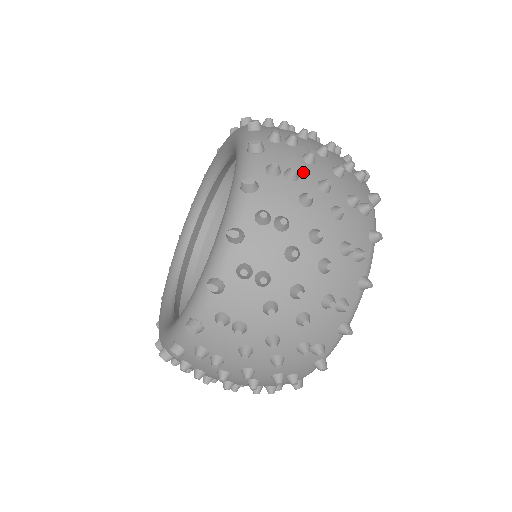
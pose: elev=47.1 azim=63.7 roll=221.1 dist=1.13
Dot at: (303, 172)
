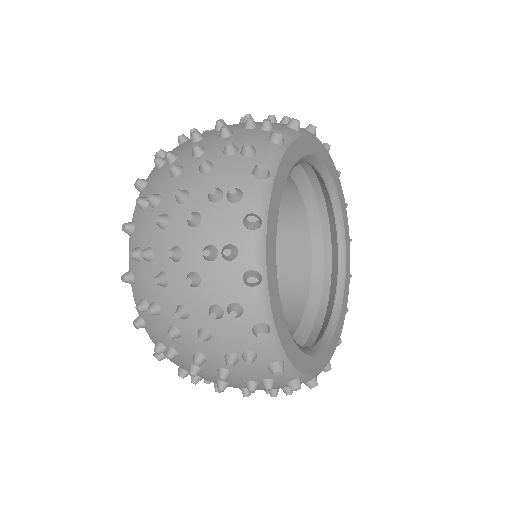
Dot at: (201, 376)
